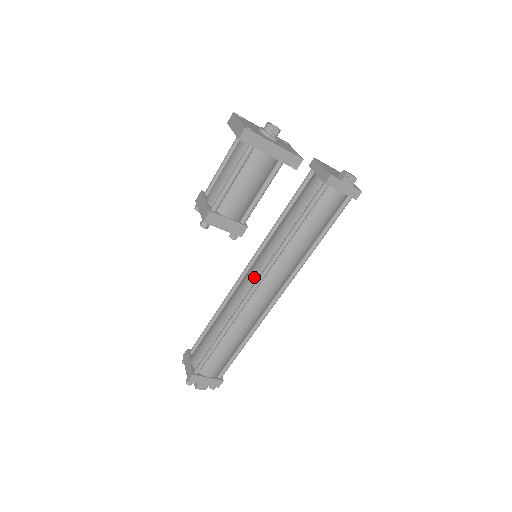
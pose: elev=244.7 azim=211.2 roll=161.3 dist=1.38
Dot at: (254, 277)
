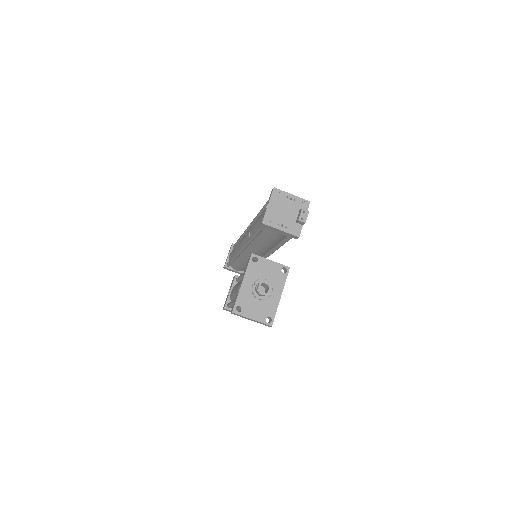
Dot at: (260, 255)
